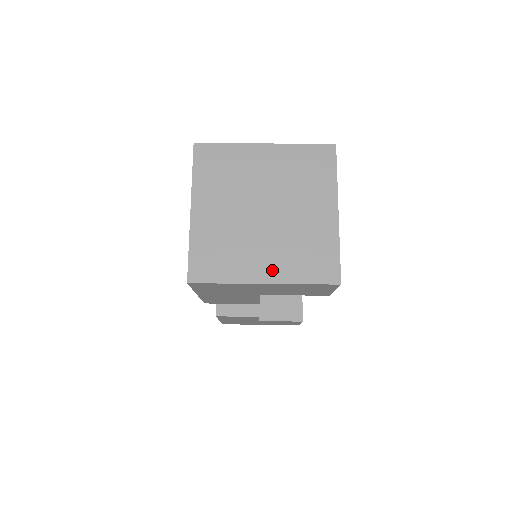
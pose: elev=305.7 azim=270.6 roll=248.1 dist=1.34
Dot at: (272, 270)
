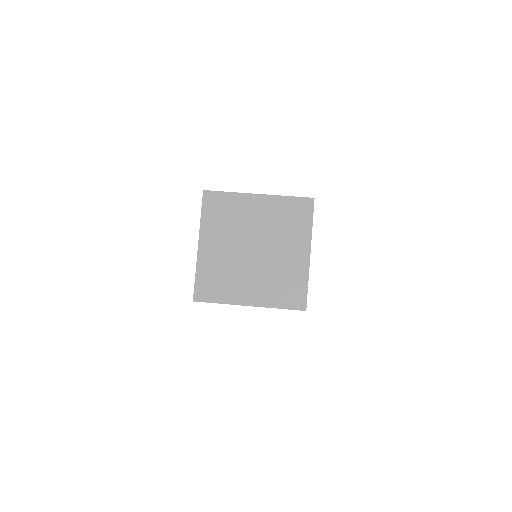
Dot at: (256, 296)
